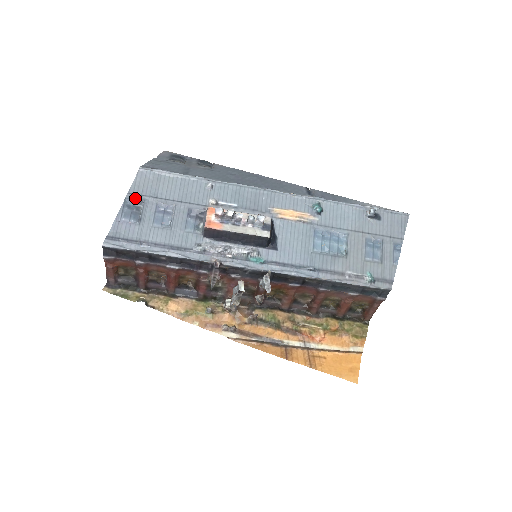
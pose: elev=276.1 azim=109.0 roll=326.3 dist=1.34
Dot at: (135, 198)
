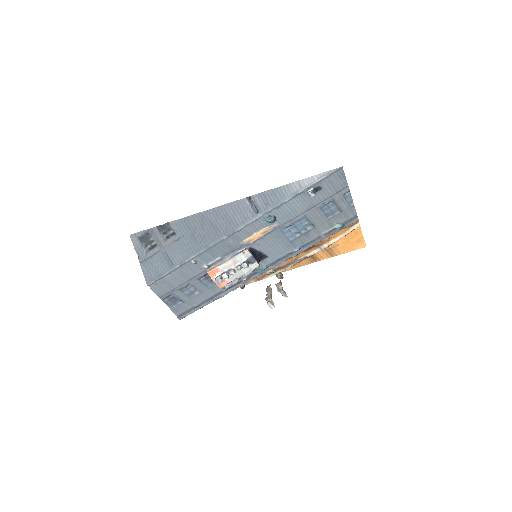
Dot at: (166, 297)
